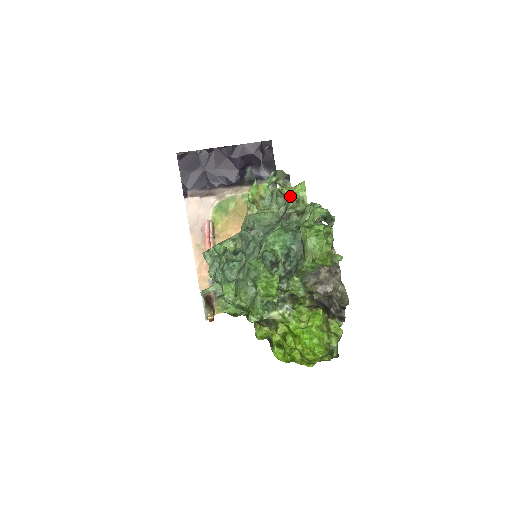
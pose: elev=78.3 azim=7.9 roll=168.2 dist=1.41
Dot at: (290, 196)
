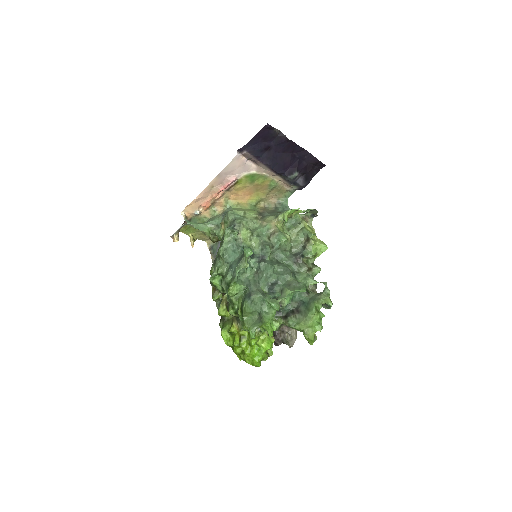
Dot at: (312, 249)
